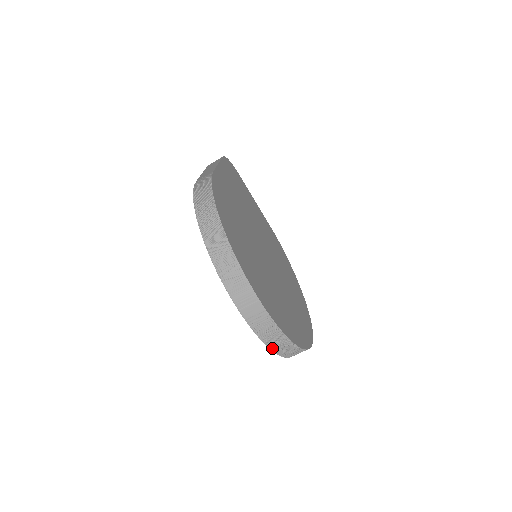
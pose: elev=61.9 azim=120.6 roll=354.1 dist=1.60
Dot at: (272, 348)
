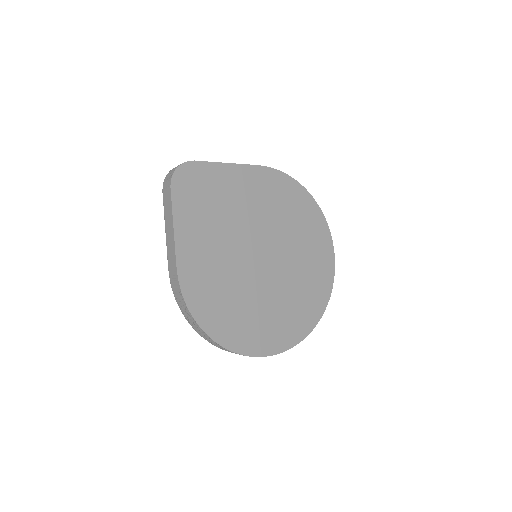
Dot at: occluded
